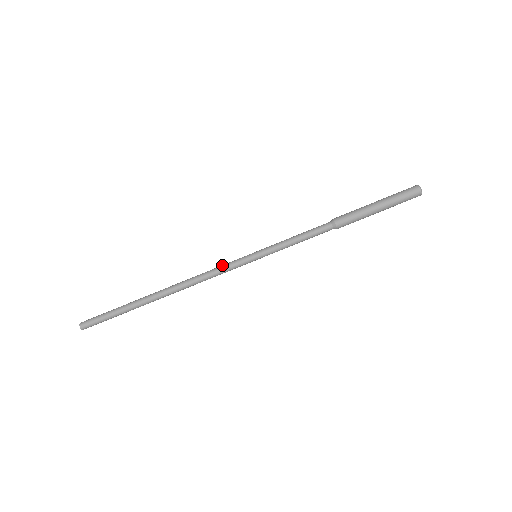
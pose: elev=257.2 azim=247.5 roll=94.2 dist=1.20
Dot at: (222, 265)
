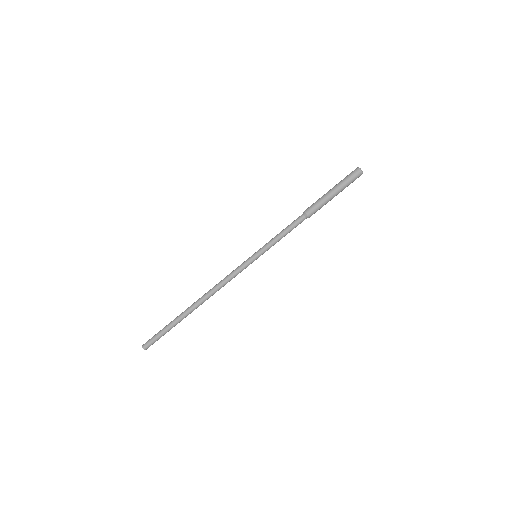
Dot at: (234, 270)
